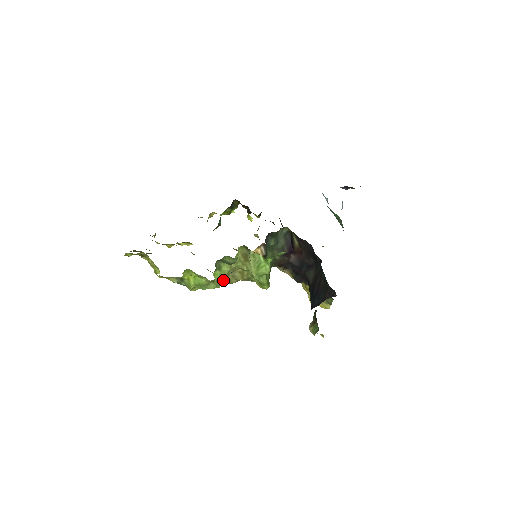
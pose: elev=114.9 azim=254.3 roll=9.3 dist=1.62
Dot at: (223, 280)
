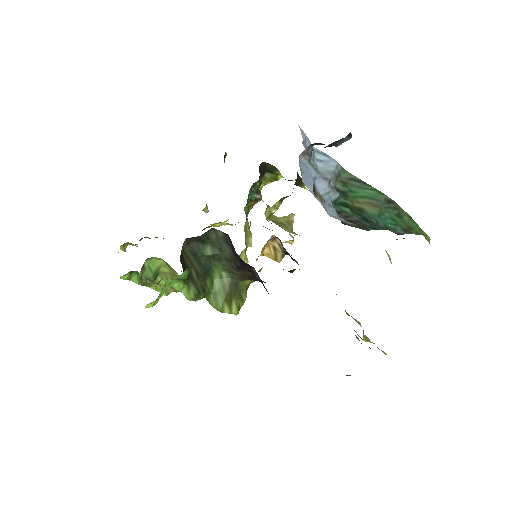
Dot at: occluded
